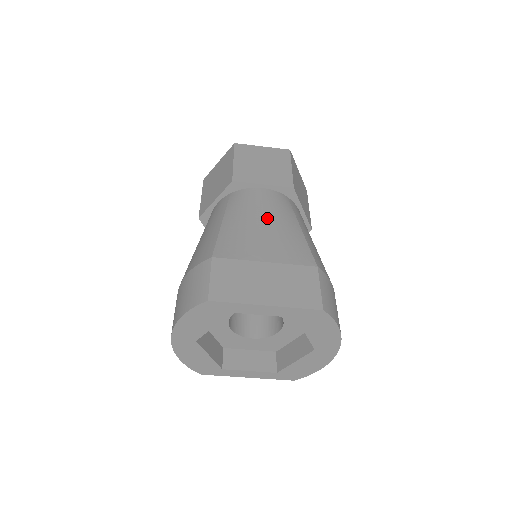
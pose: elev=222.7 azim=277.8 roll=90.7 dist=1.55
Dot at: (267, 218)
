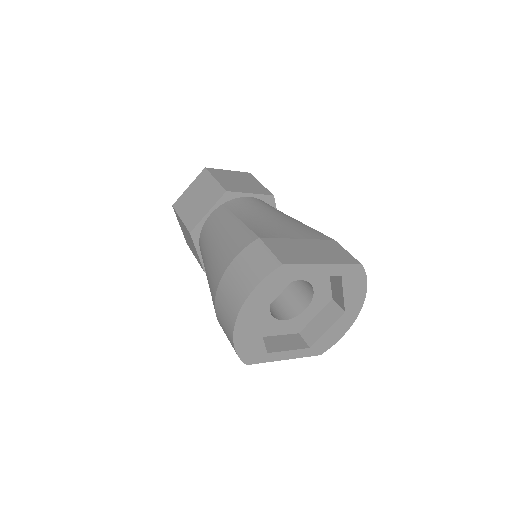
Dot at: (272, 214)
